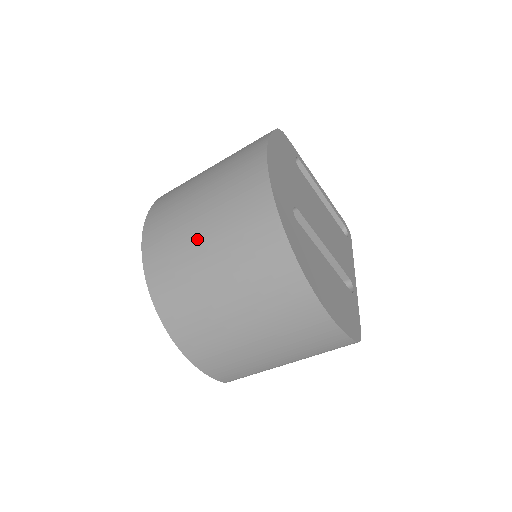
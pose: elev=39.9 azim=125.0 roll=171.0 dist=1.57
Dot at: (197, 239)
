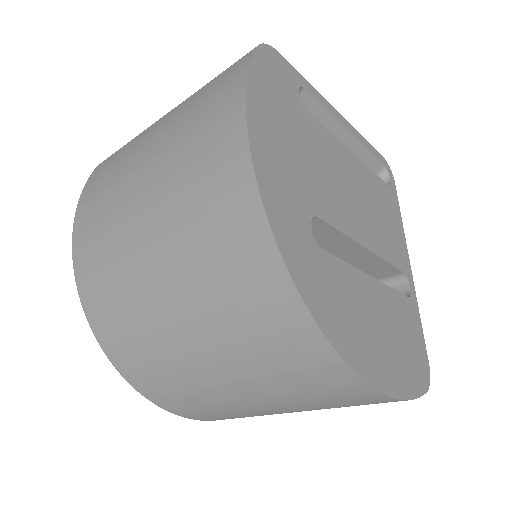
Dot at: (155, 293)
